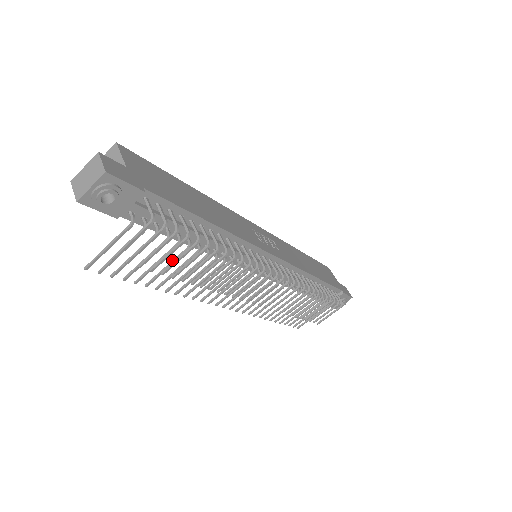
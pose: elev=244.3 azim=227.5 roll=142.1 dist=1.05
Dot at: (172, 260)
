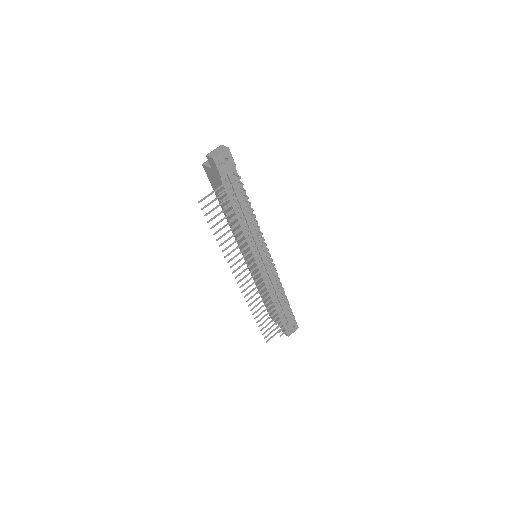
Dot at: (231, 220)
